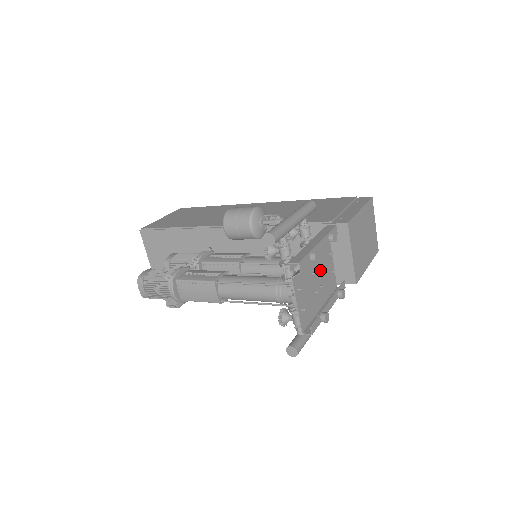
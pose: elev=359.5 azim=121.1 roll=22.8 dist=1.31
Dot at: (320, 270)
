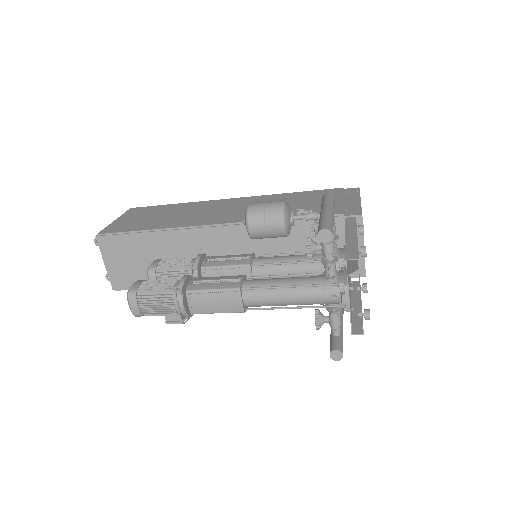
Dot at: occluded
